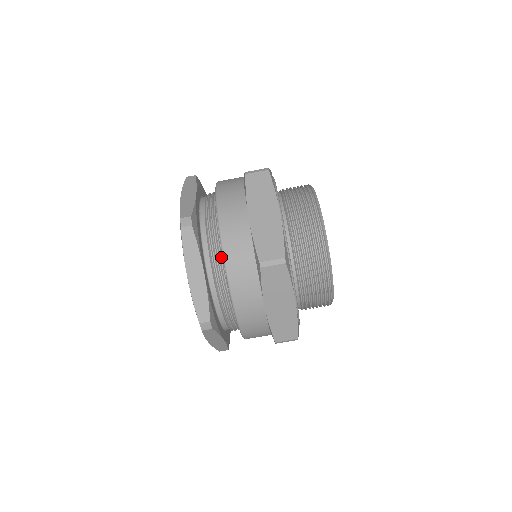
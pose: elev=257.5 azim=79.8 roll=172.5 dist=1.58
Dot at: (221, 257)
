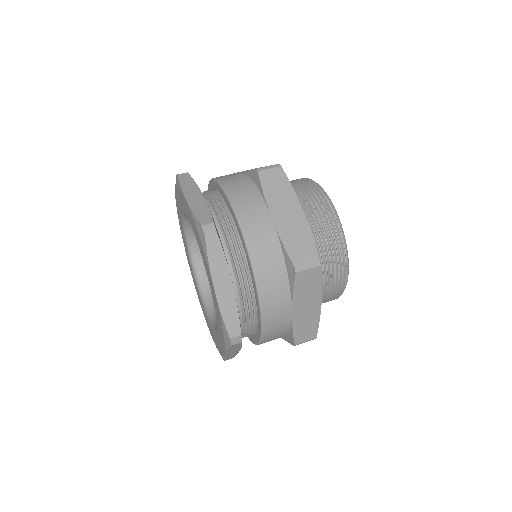
Dot at: (218, 197)
